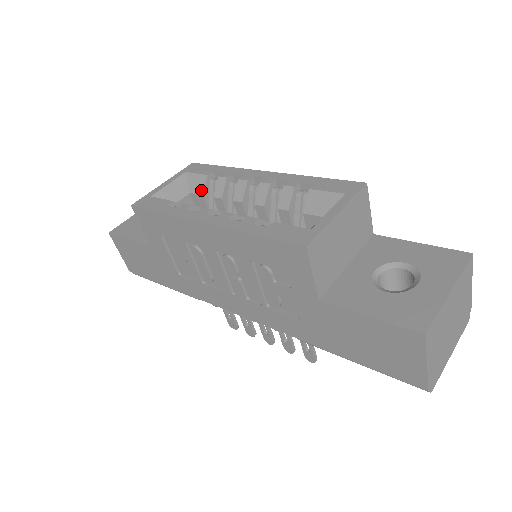
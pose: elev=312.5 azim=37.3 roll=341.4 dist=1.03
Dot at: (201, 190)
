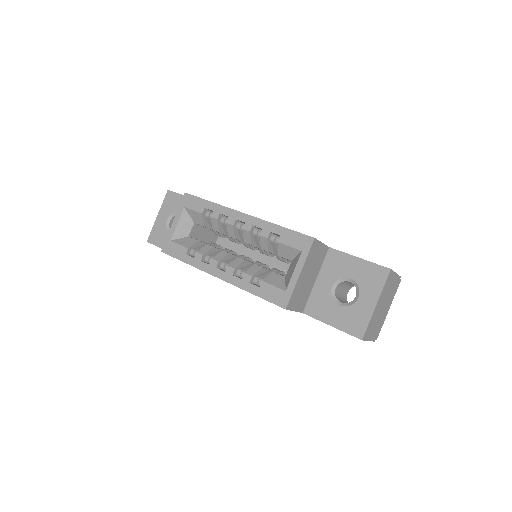
Dot at: (202, 223)
